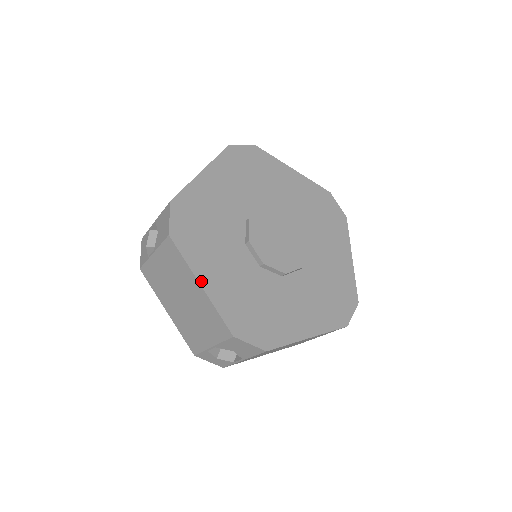
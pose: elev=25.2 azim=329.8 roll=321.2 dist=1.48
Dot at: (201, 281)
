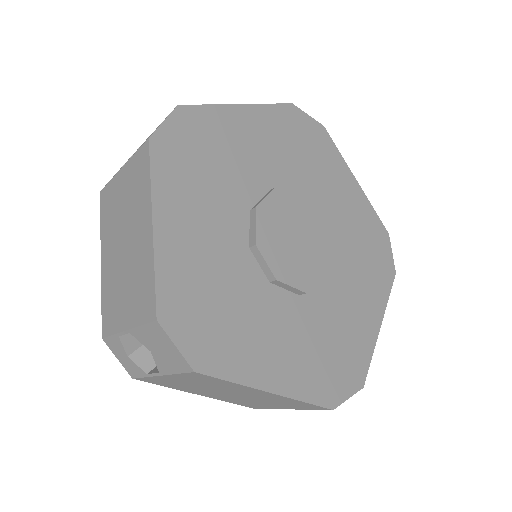
Dot at: (267, 387)
